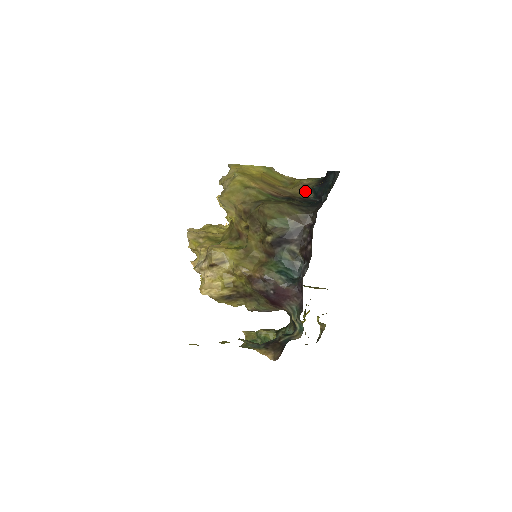
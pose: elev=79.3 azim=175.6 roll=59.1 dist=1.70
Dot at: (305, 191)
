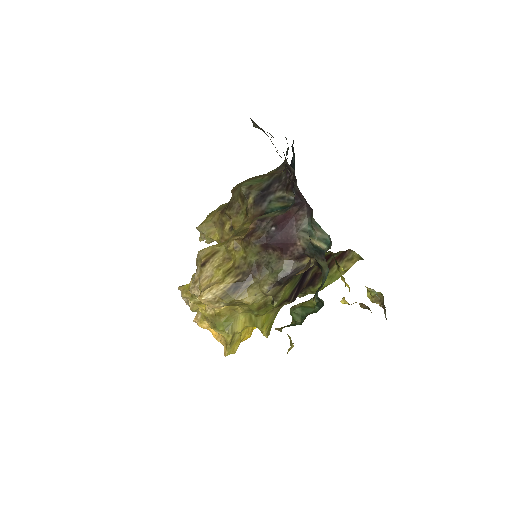
Dot at: occluded
